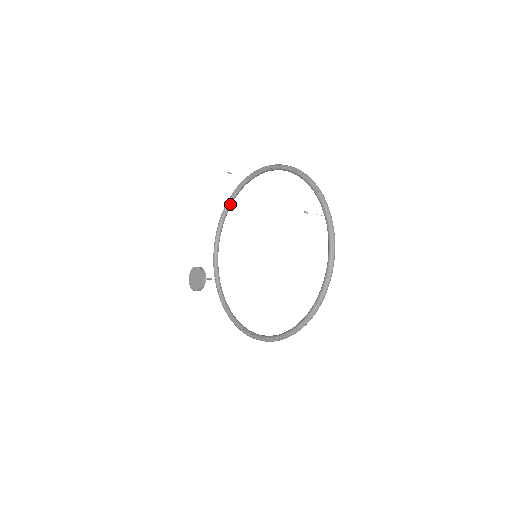
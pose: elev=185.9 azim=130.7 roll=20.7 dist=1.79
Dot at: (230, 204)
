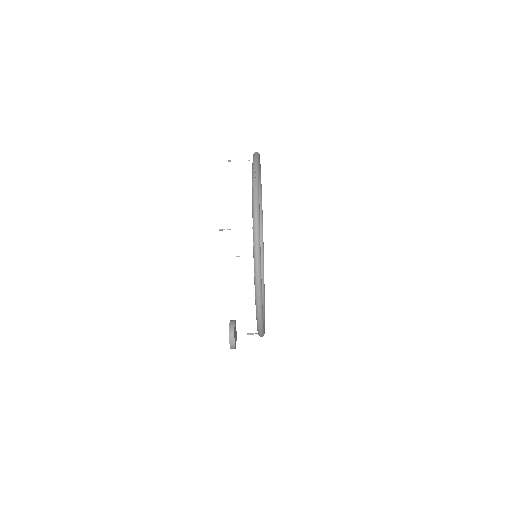
Dot at: (262, 289)
